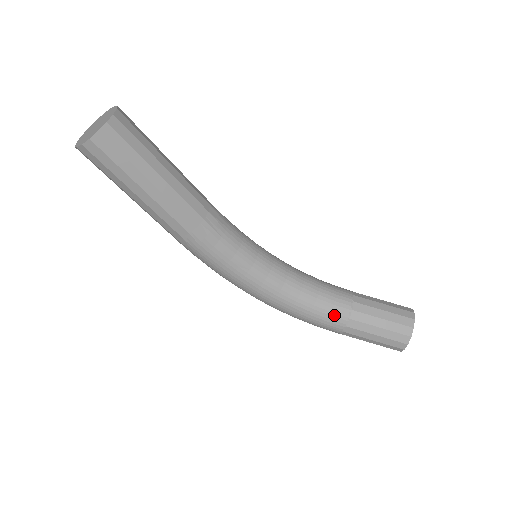
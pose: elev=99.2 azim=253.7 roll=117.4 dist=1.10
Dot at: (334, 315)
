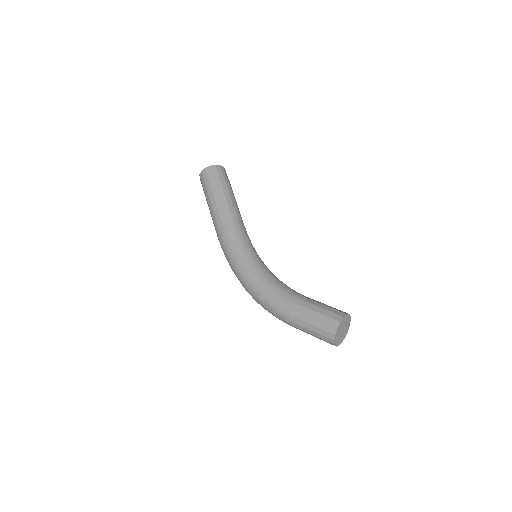
Dot at: (292, 296)
